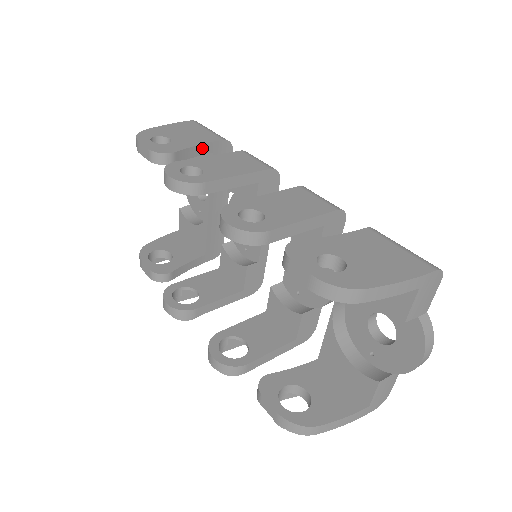
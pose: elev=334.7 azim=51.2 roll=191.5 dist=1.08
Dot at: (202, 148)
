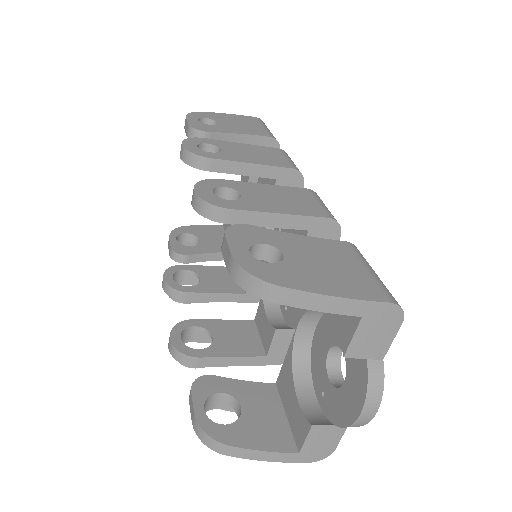
Dot at: (244, 138)
